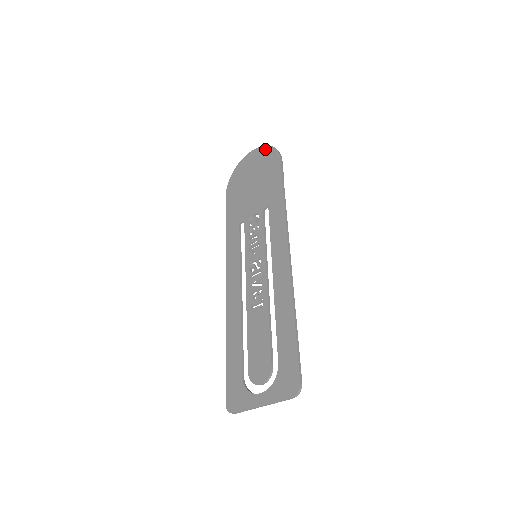
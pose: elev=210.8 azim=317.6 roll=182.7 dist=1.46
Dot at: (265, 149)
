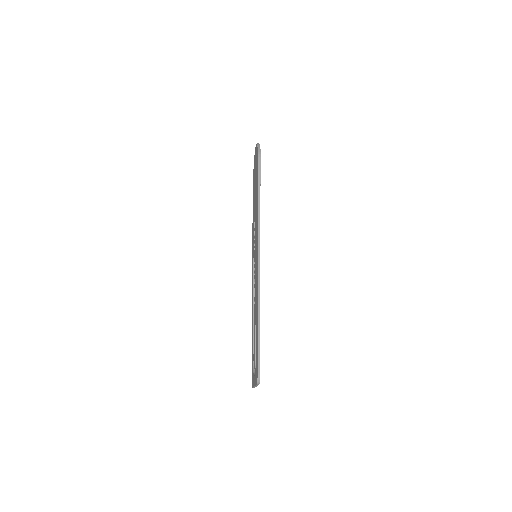
Dot at: (256, 148)
